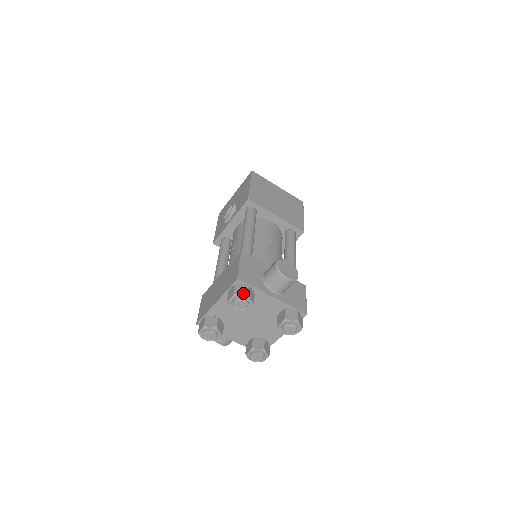
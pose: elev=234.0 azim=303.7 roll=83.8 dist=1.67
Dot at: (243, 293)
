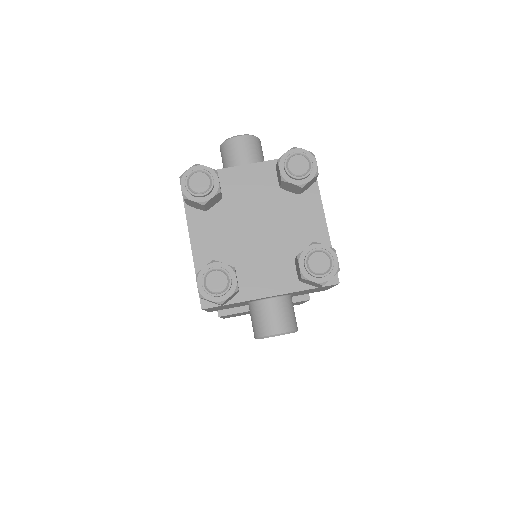
Dot at: (190, 169)
